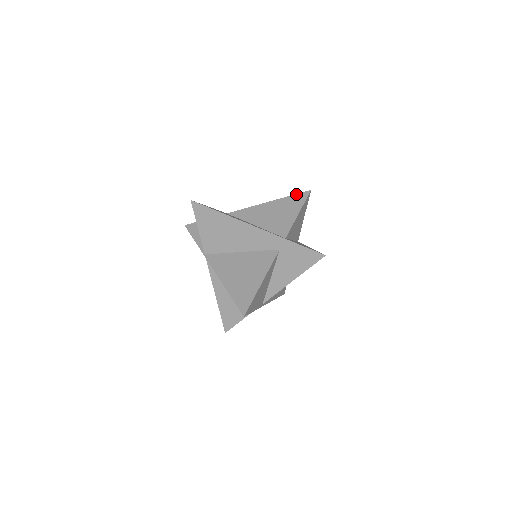
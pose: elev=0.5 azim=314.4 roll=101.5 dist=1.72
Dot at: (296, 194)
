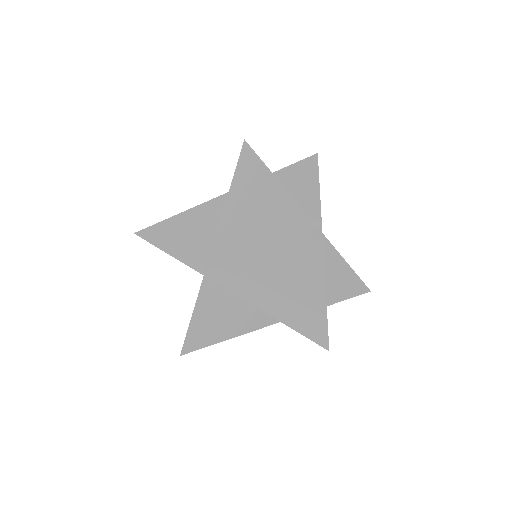
Dot at: occluded
